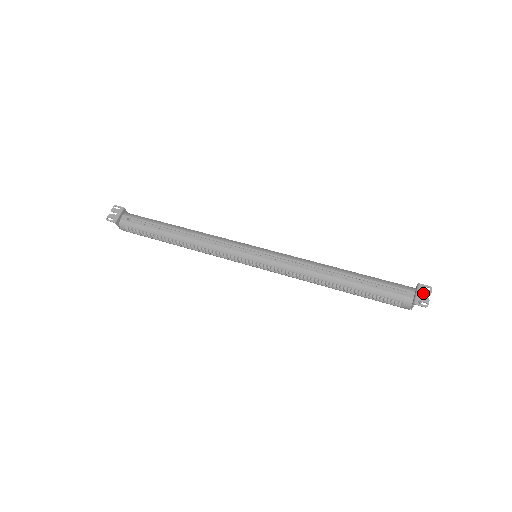
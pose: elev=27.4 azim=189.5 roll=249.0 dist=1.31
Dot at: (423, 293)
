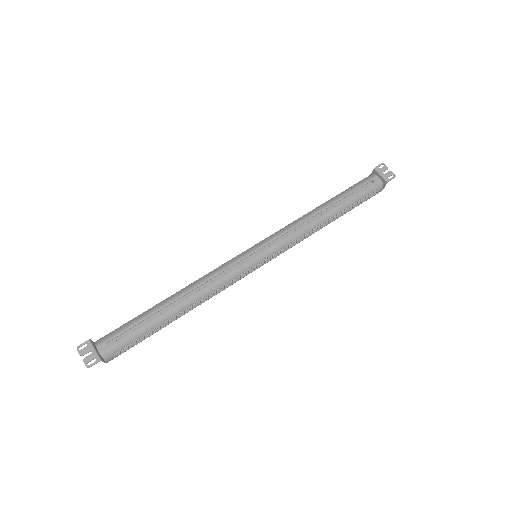
Dot at: (384, 171)
